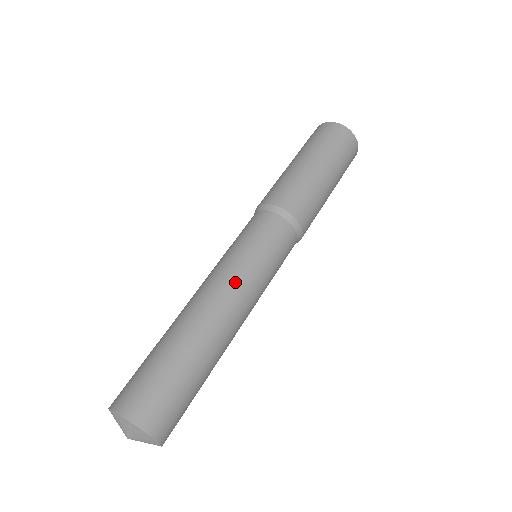
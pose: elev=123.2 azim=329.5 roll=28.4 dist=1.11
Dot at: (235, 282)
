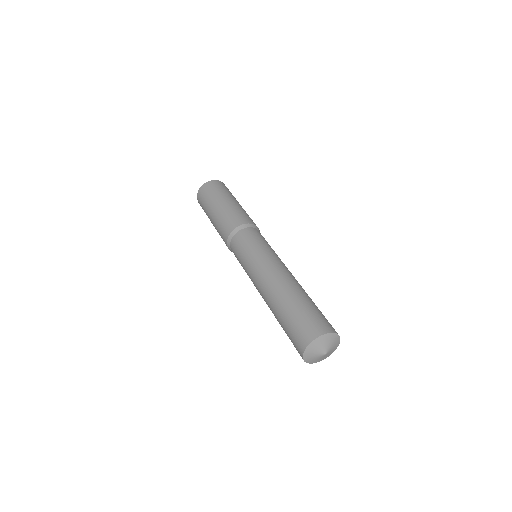
Dot at: occluded
